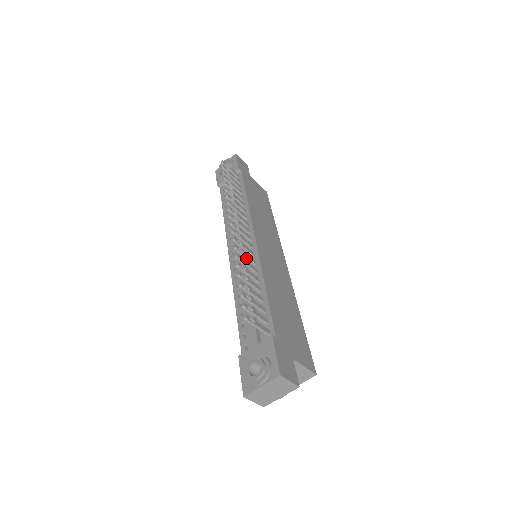
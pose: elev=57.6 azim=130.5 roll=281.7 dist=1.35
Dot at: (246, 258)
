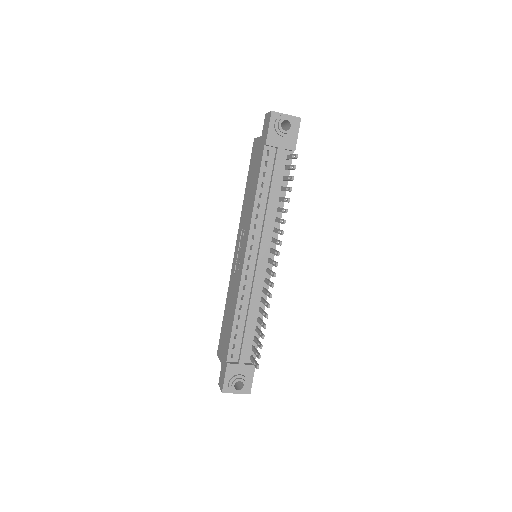
Dot at: (266, 294)
